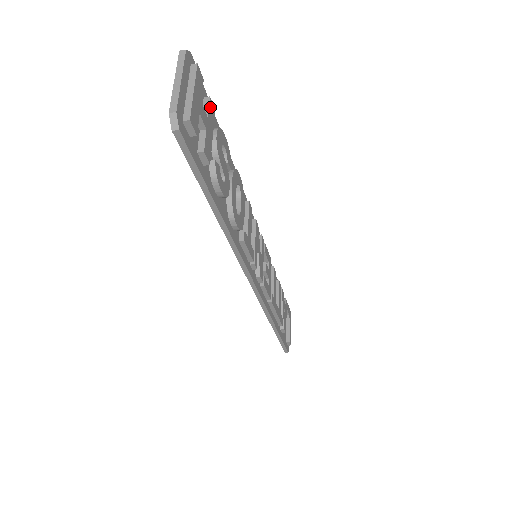
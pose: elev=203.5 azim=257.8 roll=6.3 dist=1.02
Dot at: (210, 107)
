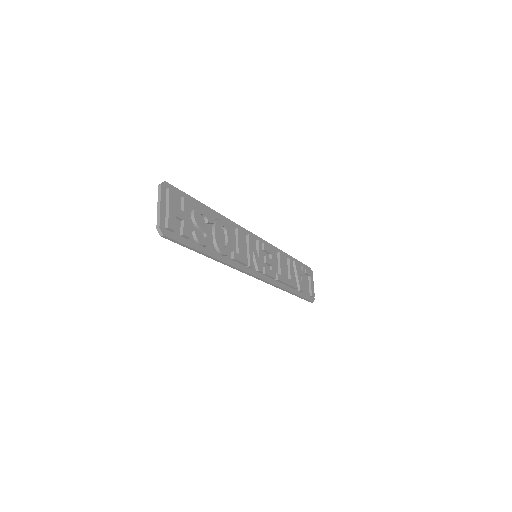
Dot at: (185, 203)
